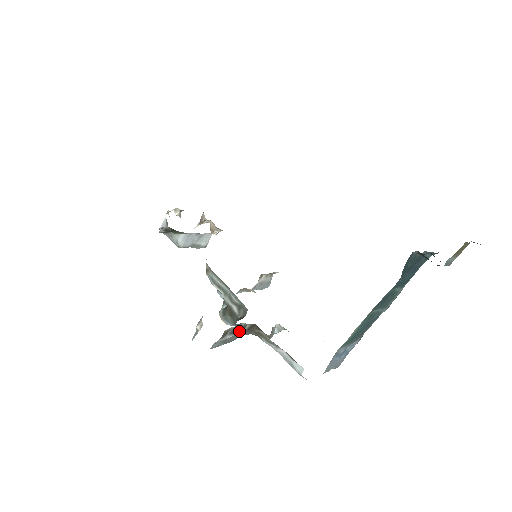
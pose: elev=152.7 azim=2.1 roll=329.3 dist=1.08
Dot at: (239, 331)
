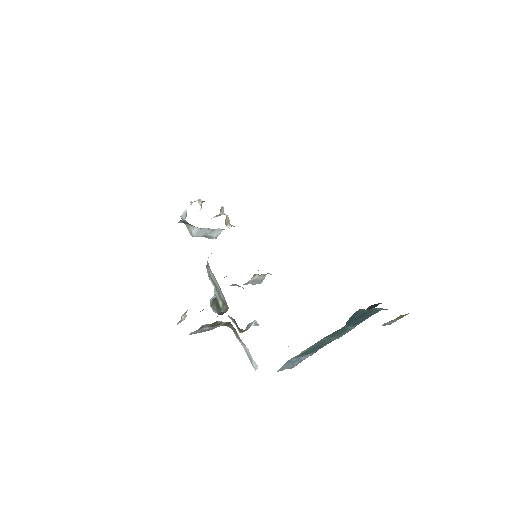
Dot at: (216, 325)
